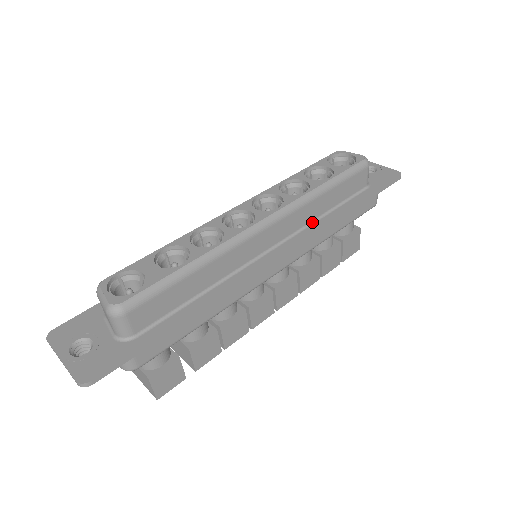
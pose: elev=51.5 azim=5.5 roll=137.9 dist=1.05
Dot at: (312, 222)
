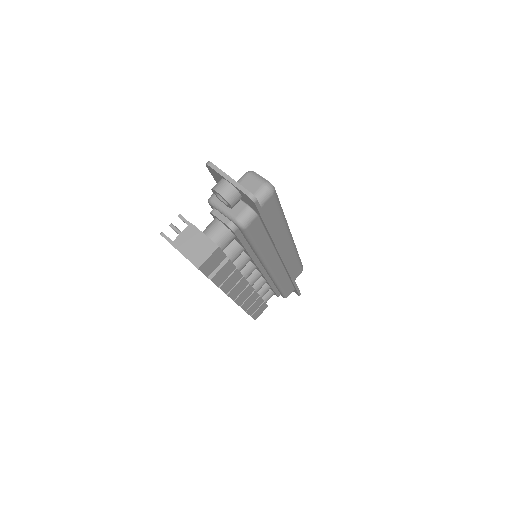
Dot at: occluded
